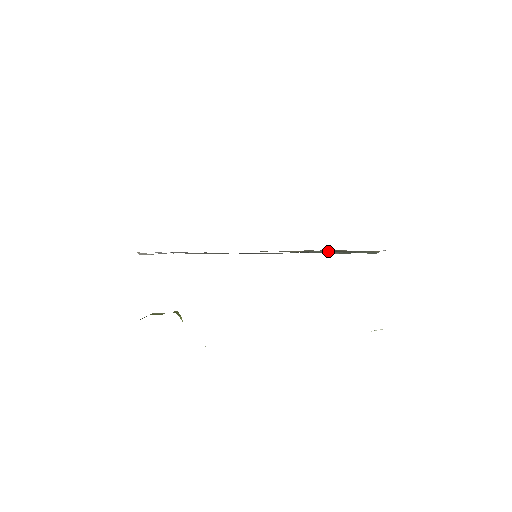
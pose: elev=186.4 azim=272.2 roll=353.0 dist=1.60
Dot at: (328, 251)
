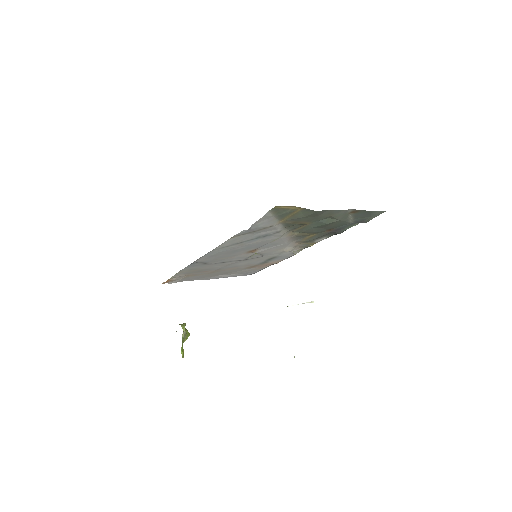
Dot at: (307, 226)
